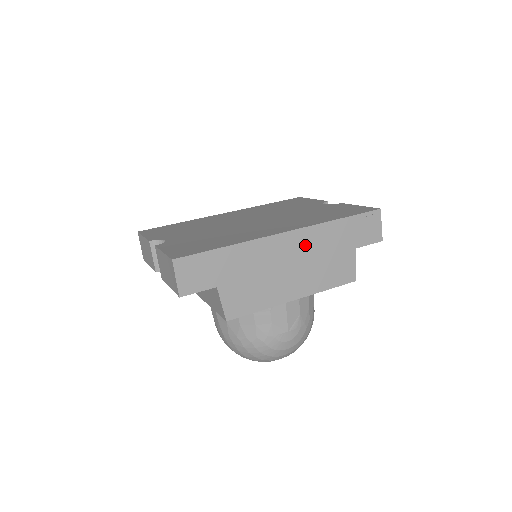
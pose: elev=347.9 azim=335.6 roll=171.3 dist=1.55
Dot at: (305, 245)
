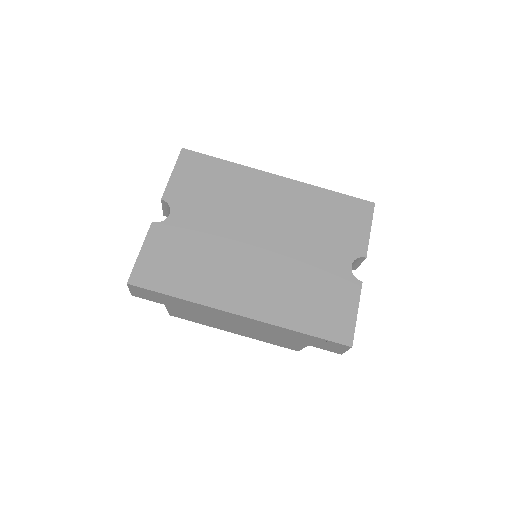
Dot at: (256, 325)
